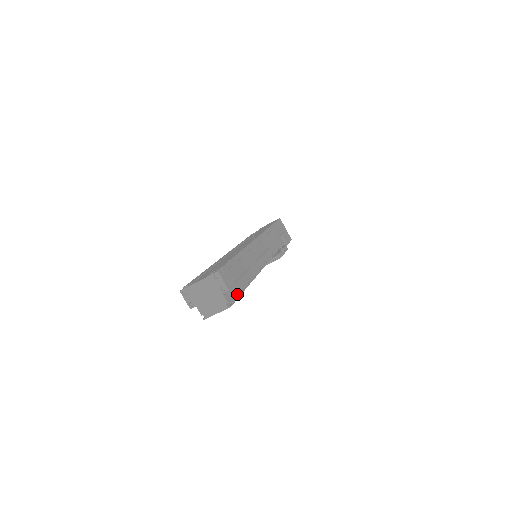
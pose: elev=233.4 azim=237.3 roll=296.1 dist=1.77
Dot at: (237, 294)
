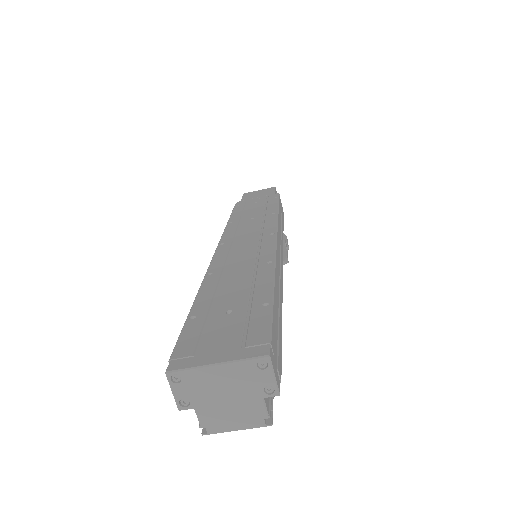
Dot at: occluded
